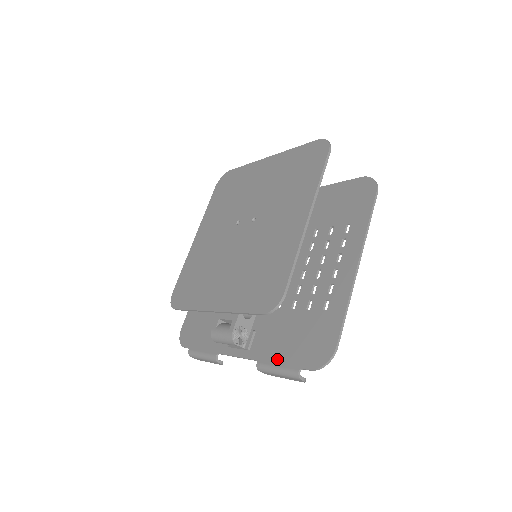
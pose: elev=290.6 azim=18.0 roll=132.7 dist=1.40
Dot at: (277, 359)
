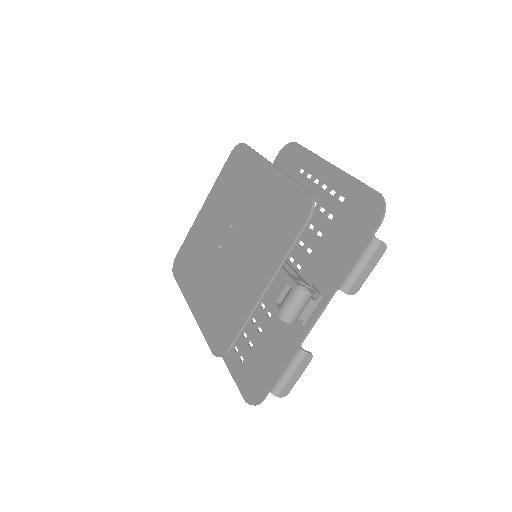
Dot at: (350, 261)
